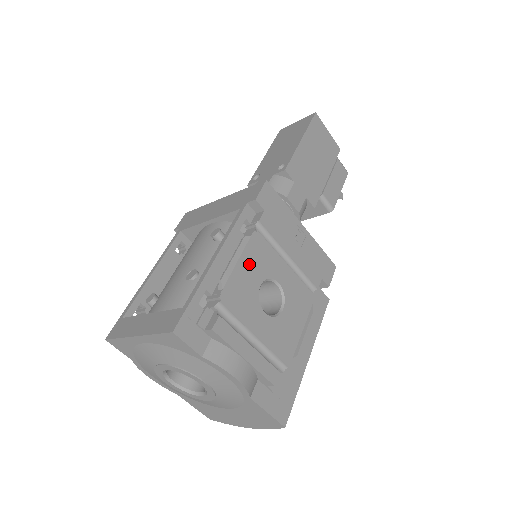
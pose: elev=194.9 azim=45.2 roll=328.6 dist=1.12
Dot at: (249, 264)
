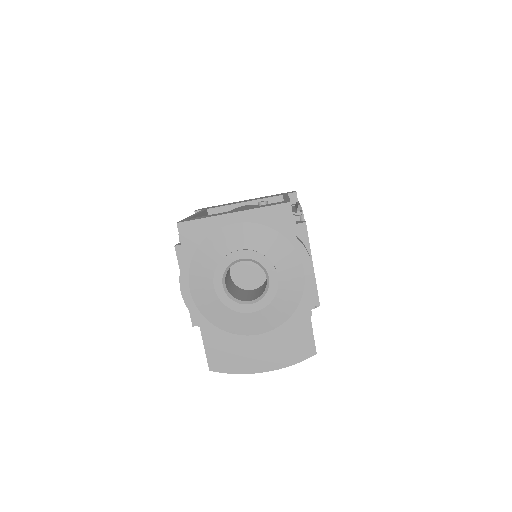
Dot at: occluded
